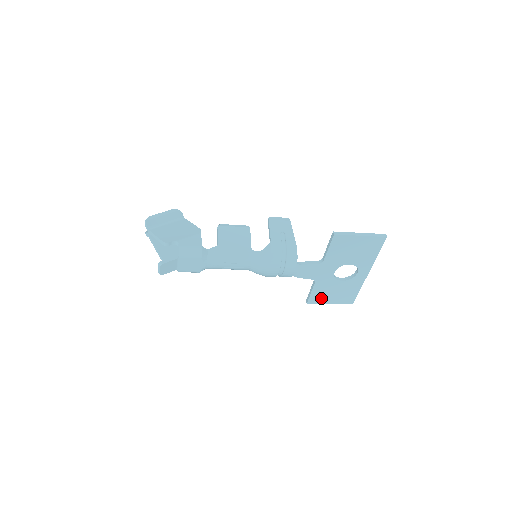
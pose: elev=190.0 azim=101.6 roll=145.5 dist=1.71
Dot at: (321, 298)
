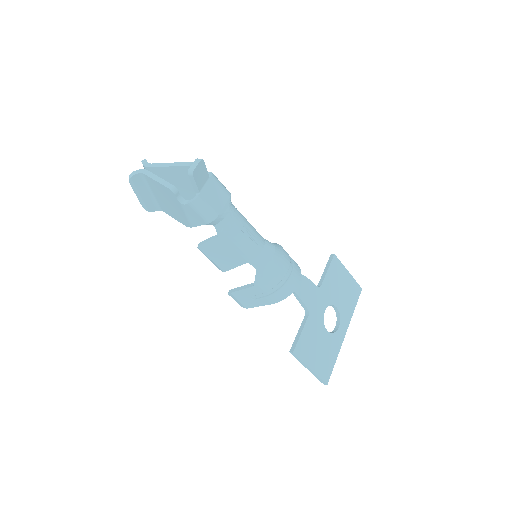
Dot at: (306, 351)
